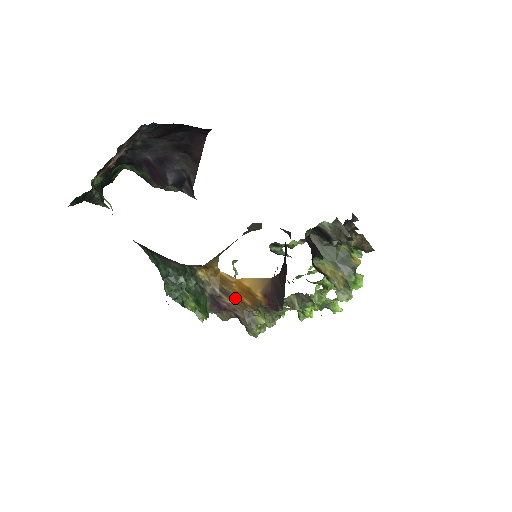
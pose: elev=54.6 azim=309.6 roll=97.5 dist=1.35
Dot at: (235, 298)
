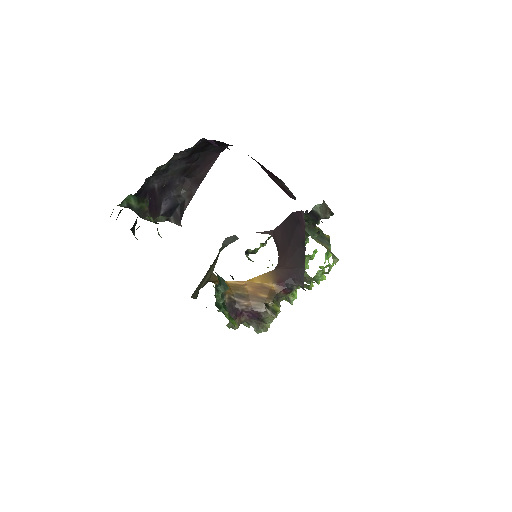
Dot at: (252, 297)
